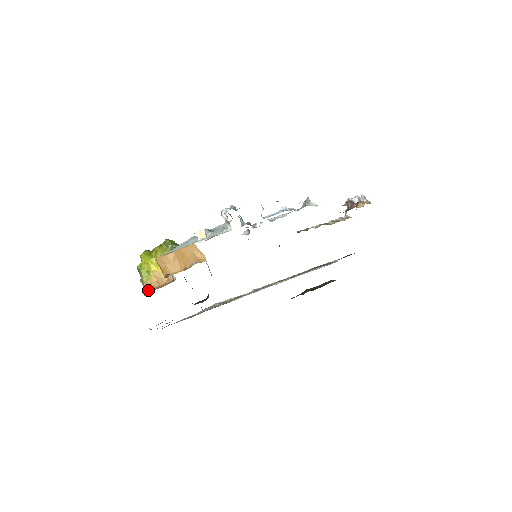
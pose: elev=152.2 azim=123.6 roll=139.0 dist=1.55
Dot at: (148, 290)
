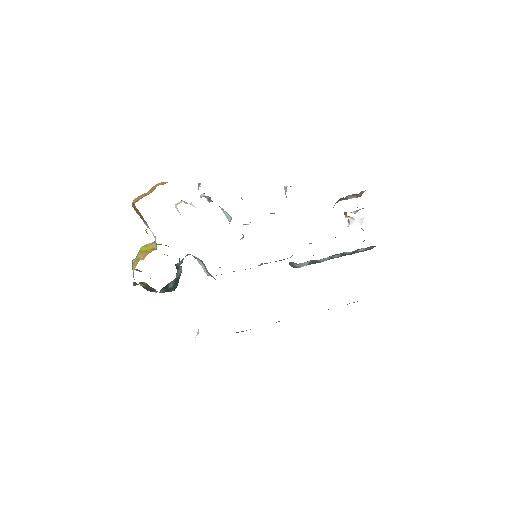
Dot at: occluded
